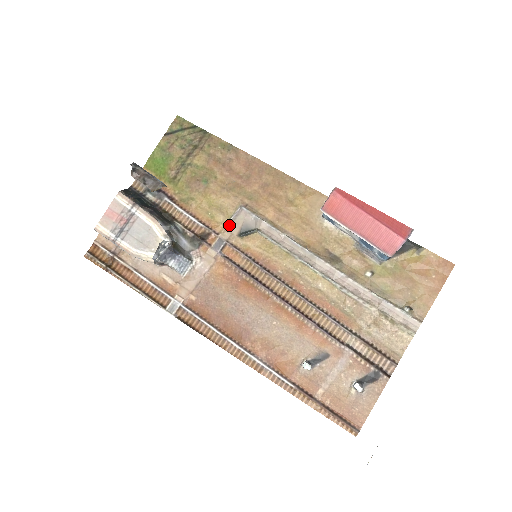
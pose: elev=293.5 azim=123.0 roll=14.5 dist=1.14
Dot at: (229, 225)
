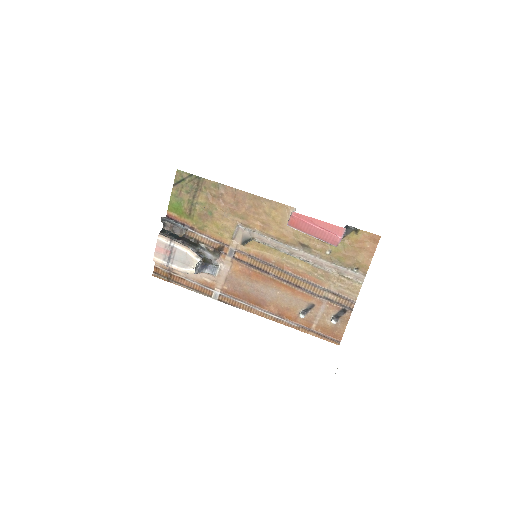
Dot at: (234, 239)
